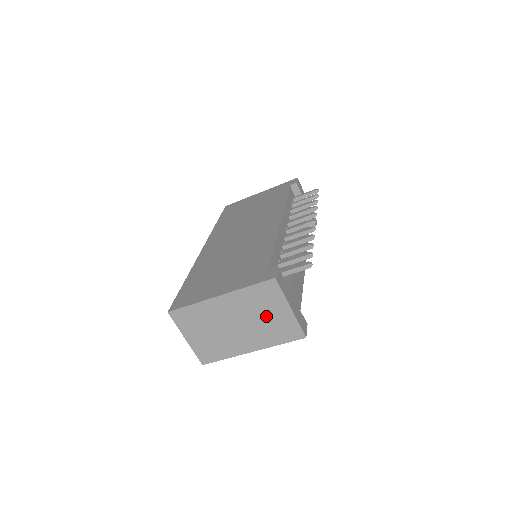
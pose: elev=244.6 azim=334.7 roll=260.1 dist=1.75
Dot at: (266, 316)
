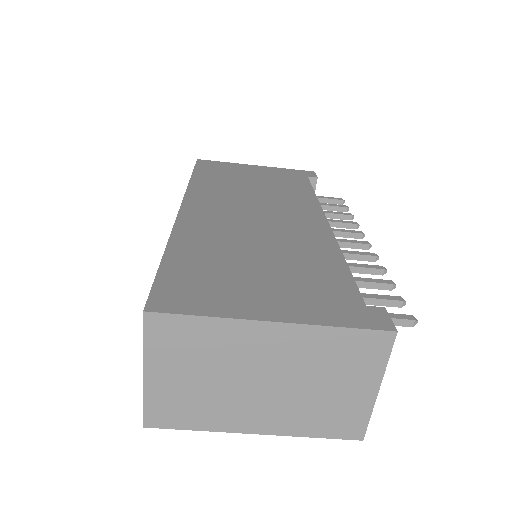
Dot at: (328, 386)
